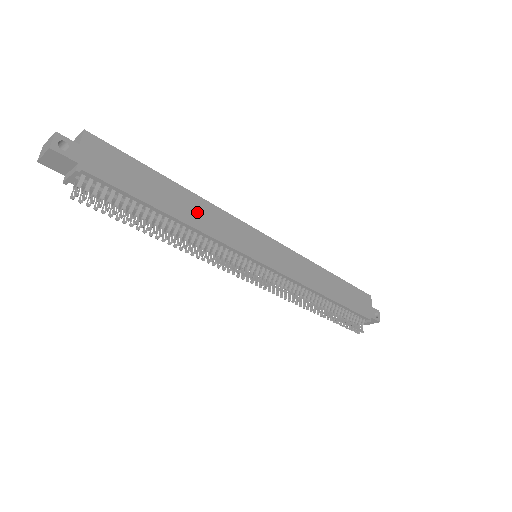
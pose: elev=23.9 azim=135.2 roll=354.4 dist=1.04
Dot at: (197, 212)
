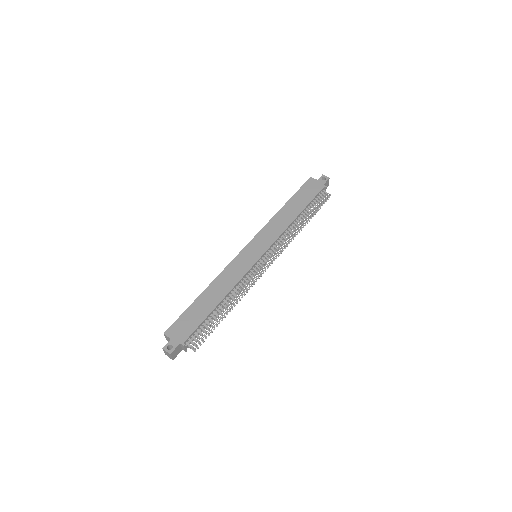
Dot at: (221, 287)
